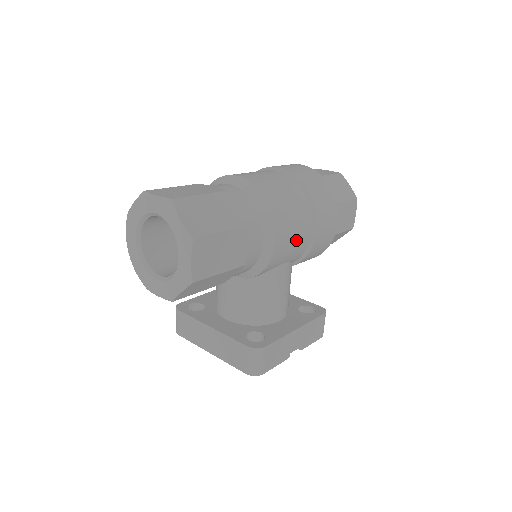
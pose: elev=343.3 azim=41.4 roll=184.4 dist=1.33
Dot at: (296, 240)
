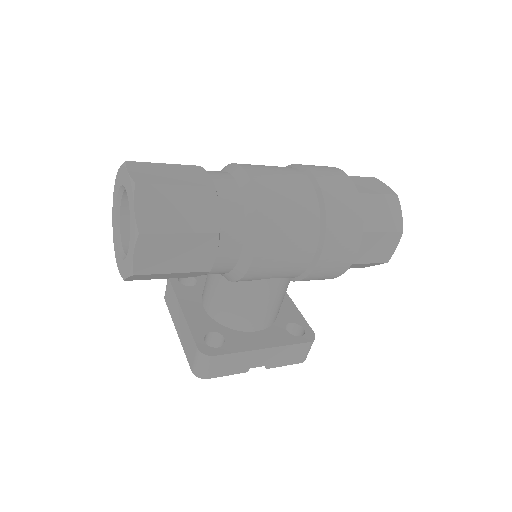
Dot at: (287, 261)
